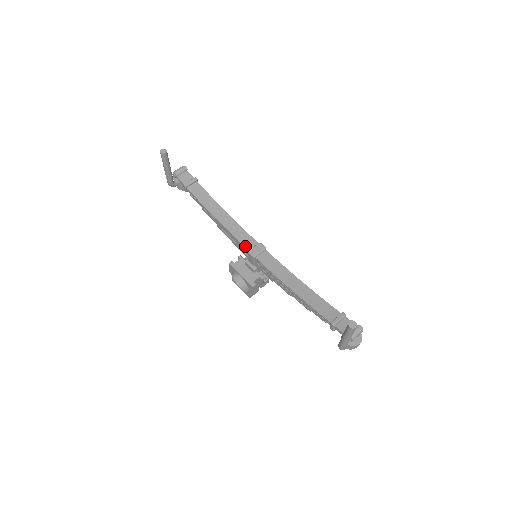
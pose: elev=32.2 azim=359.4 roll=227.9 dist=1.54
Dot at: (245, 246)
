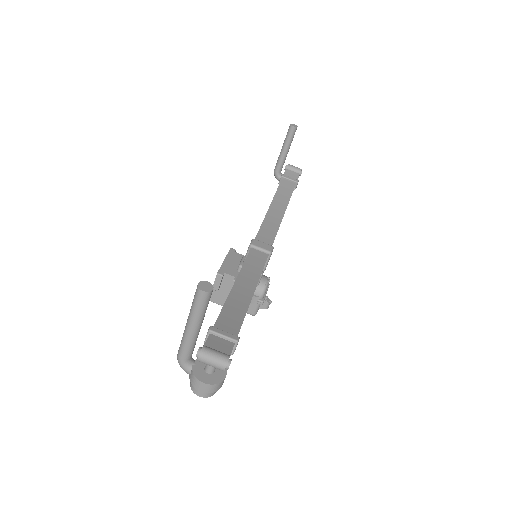
Dot at: (258, 236)
